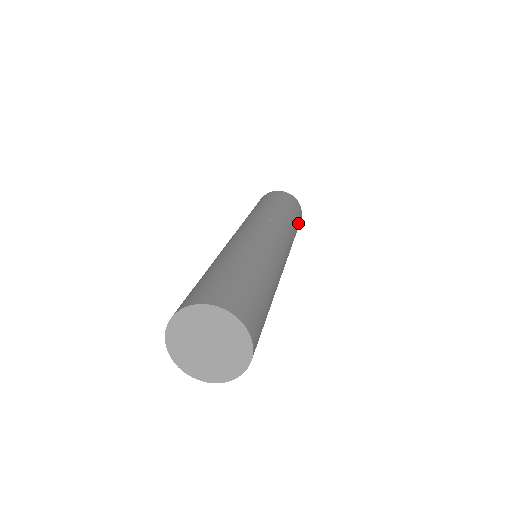
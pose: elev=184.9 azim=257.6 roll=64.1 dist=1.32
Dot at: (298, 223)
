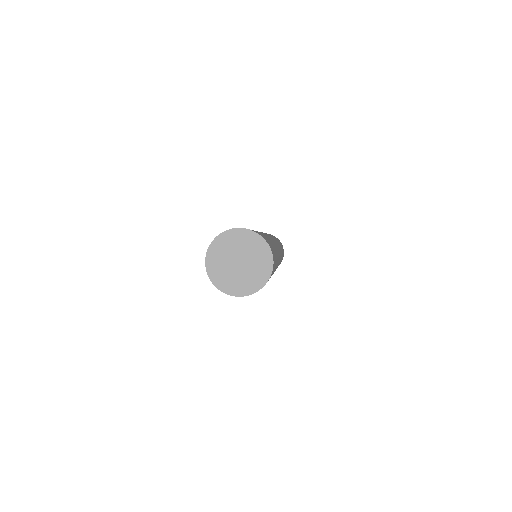
Dot at: occluded
